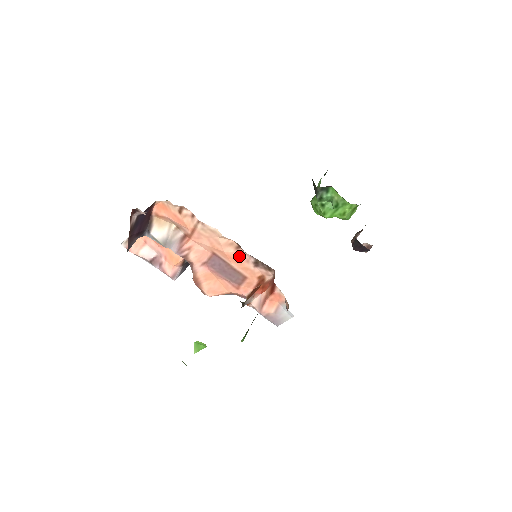
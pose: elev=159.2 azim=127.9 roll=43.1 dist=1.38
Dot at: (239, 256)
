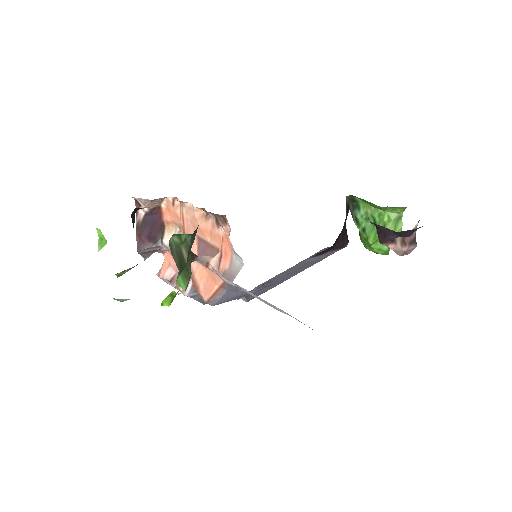
Dot at: (209, 225)
